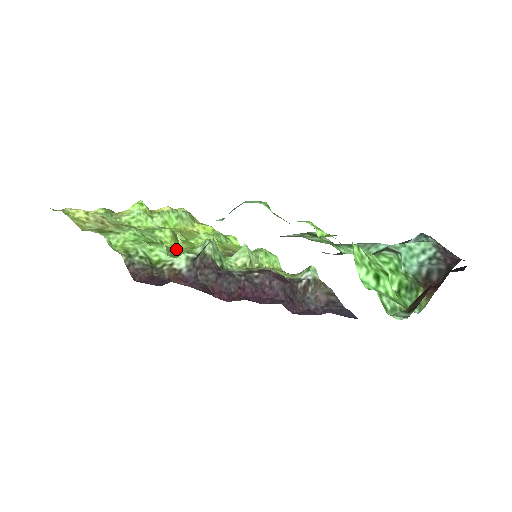
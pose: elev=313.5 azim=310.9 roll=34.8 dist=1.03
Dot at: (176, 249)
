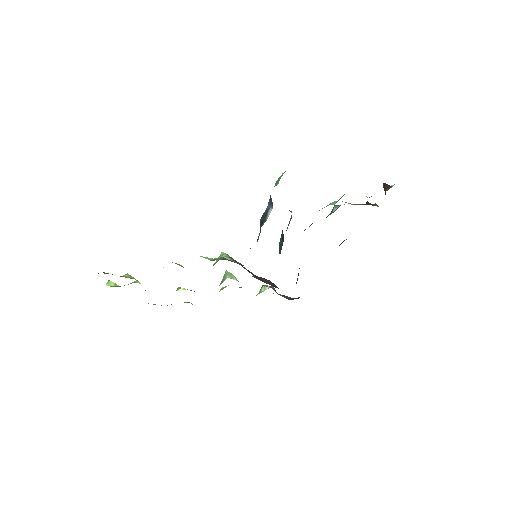
Dot at: occluded
